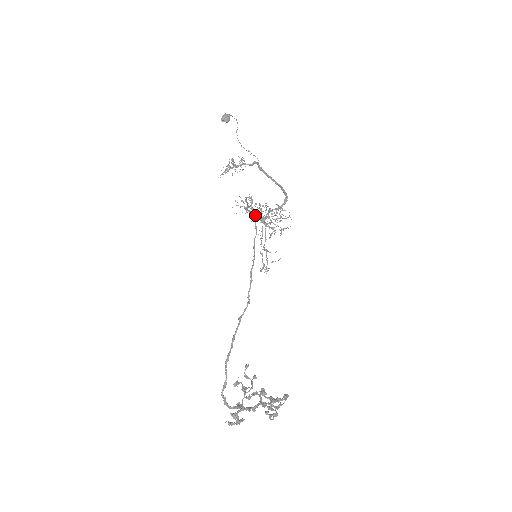
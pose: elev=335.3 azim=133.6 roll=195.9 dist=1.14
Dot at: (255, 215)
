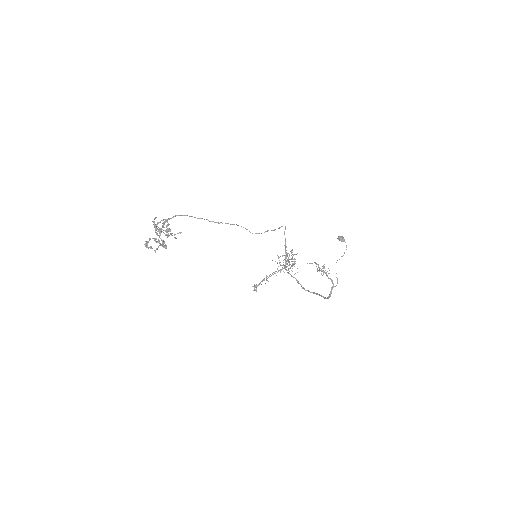
Dot at: (286, 261)
